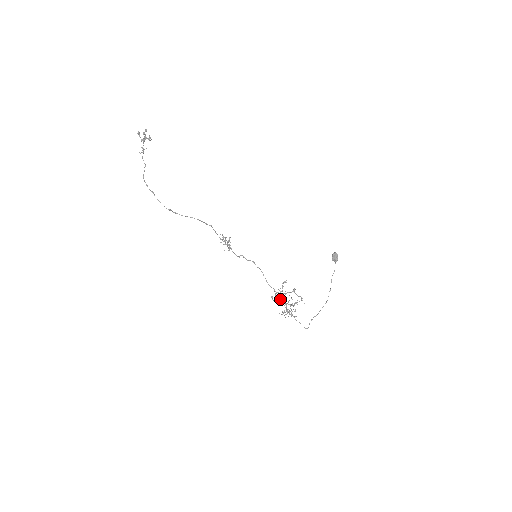
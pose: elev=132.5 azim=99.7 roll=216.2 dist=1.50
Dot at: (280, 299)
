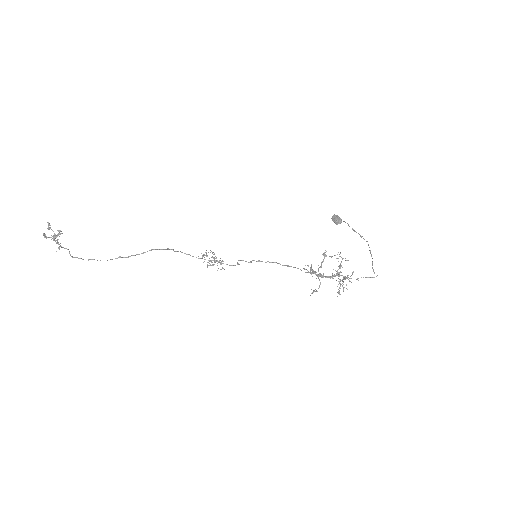
Dot at: (321, 277)
